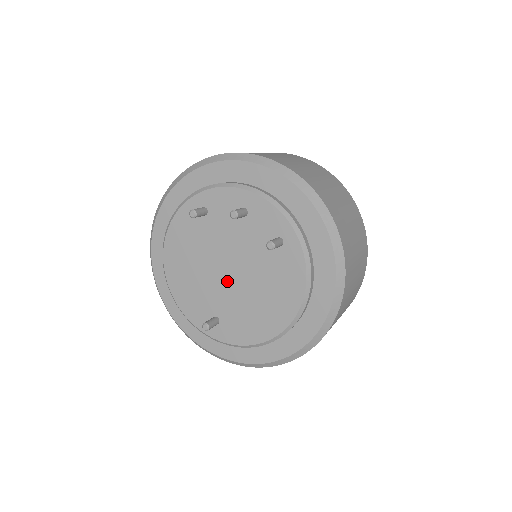
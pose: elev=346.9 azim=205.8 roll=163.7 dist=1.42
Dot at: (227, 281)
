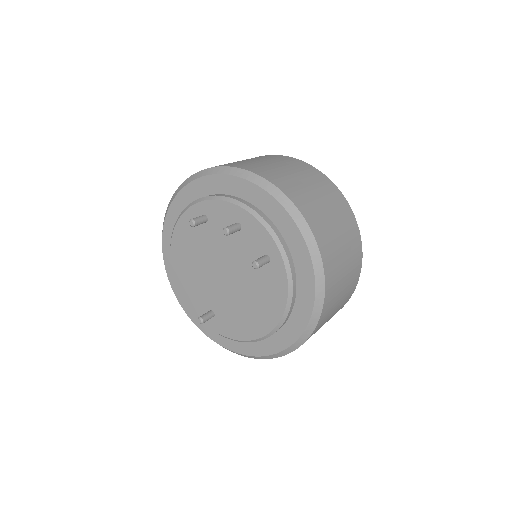
Dot at: (222, 283)
